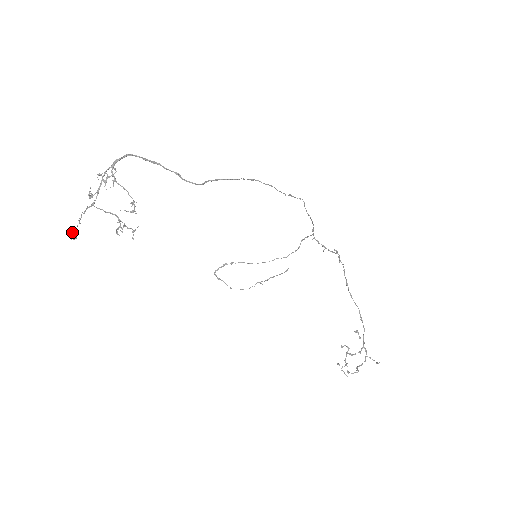
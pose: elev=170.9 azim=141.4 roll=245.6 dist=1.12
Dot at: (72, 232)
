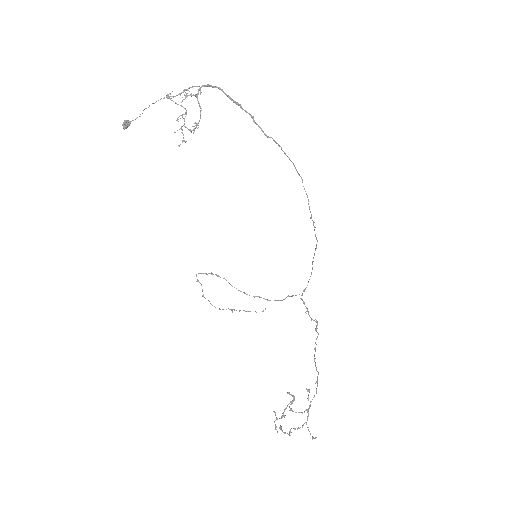
Dot at: (127, 121)
